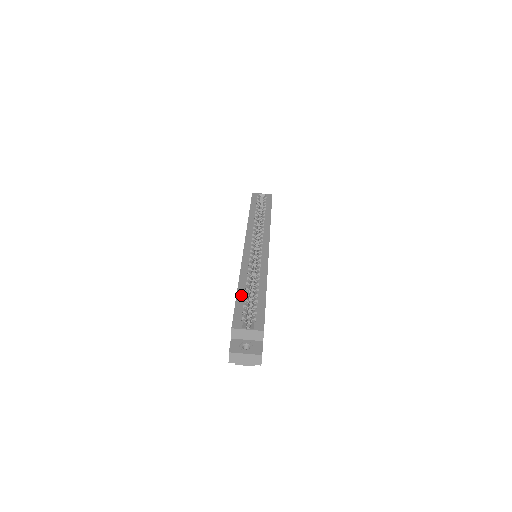
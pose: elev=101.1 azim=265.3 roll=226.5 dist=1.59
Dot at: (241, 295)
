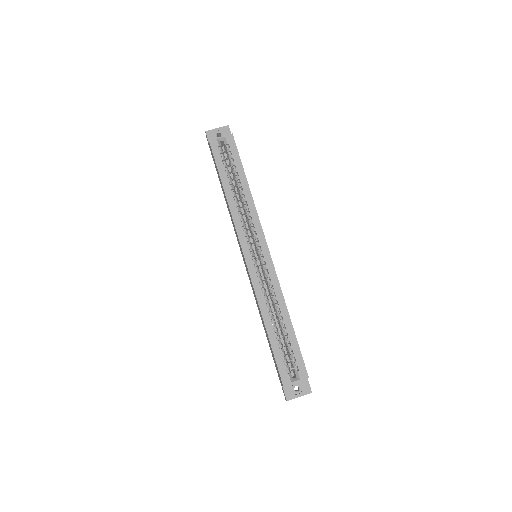
Dot at: (274, 341)
